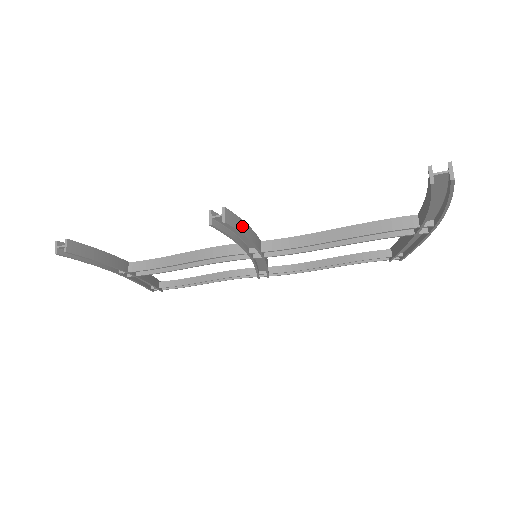
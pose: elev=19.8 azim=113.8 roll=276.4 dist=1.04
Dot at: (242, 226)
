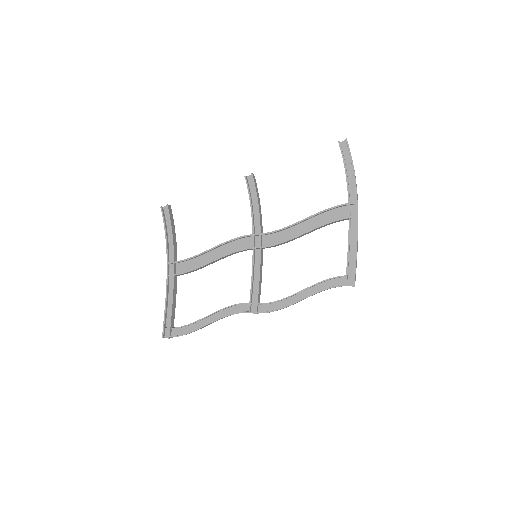
Dot at: (258, 194)
